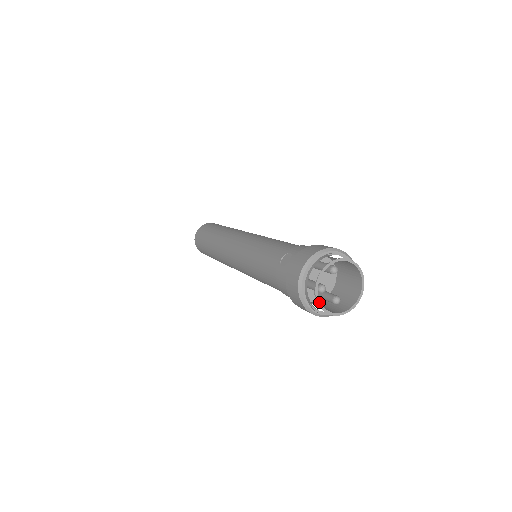
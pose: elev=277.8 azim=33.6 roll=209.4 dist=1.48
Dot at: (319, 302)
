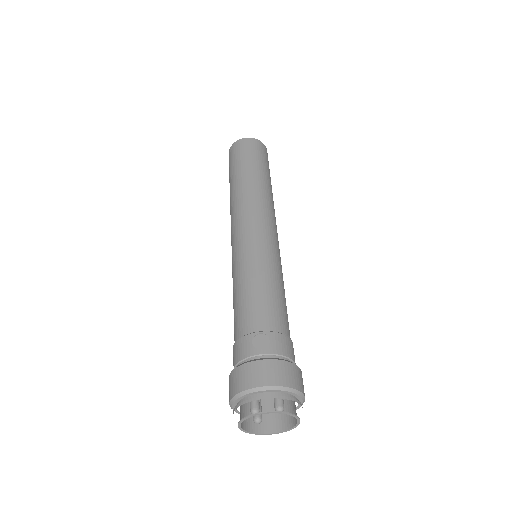
Dot at: (241, 422)
